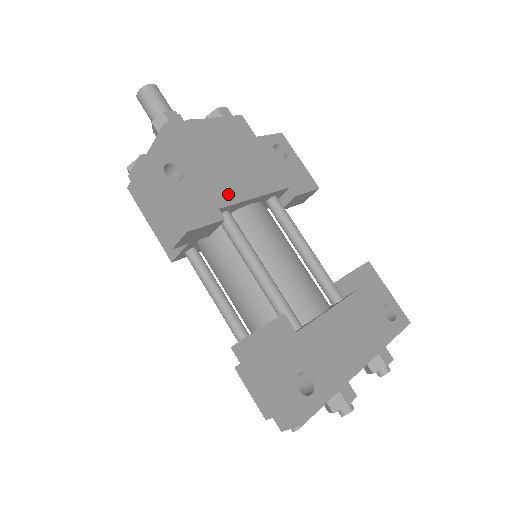
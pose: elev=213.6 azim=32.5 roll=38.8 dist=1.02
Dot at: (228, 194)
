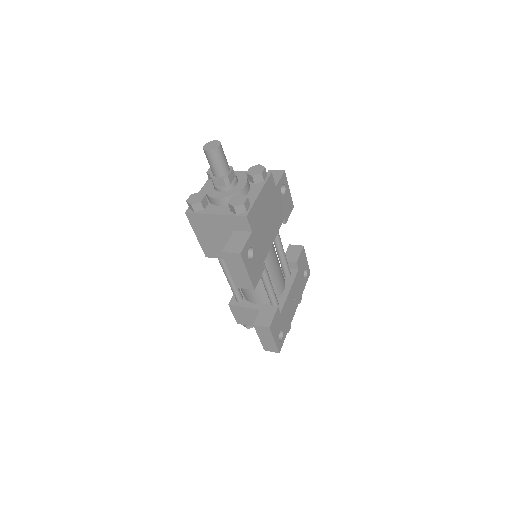
Dot at: (266, 249)
